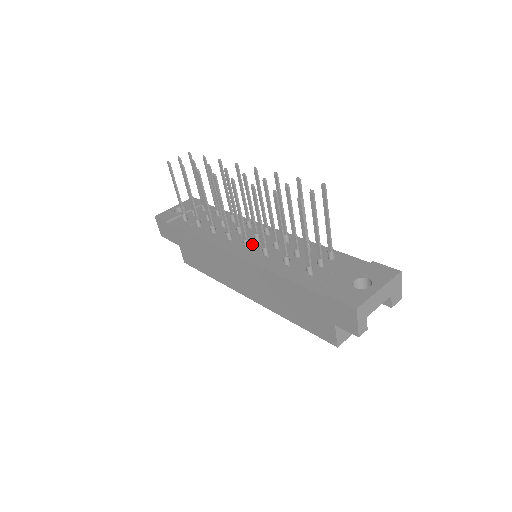
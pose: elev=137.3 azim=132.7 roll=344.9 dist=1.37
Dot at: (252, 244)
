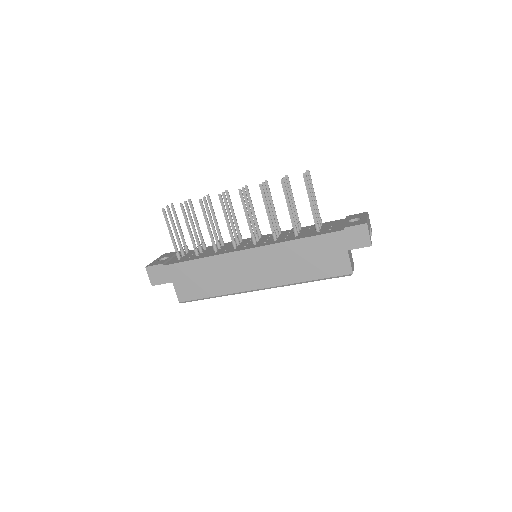
Dot at: occluded
